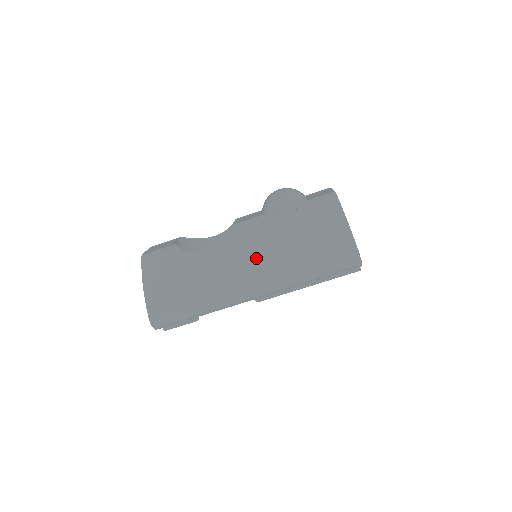
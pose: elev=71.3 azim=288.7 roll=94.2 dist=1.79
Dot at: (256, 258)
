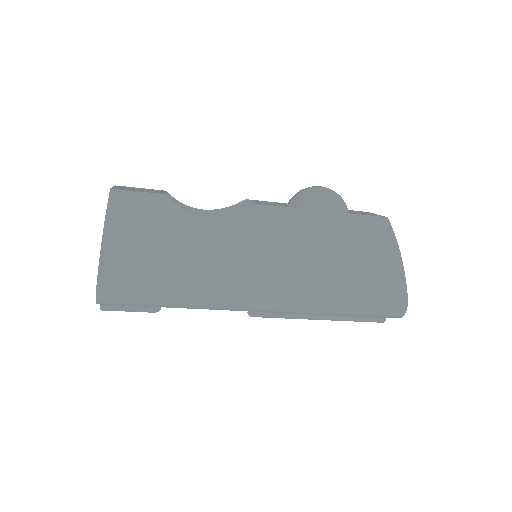
Dot at: (281, 258)
